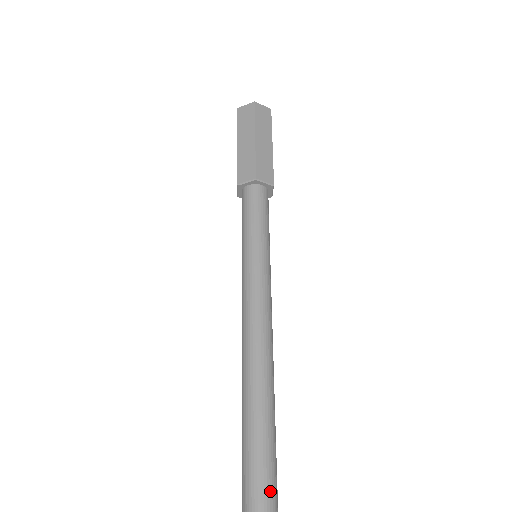
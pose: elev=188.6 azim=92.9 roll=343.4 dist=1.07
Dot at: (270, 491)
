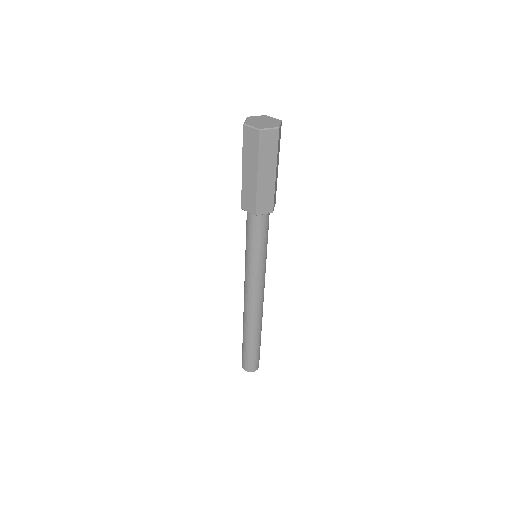
Dot at: (254, 365)
